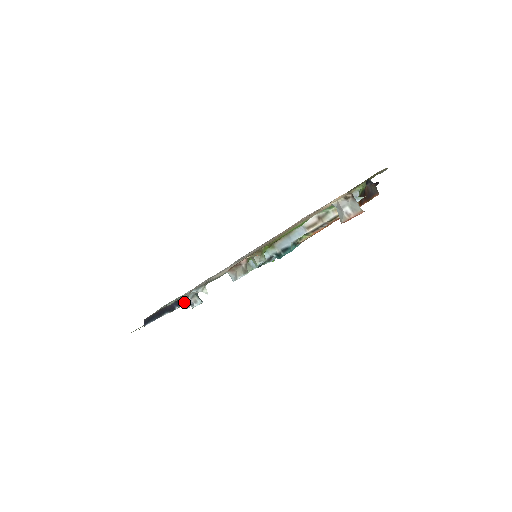
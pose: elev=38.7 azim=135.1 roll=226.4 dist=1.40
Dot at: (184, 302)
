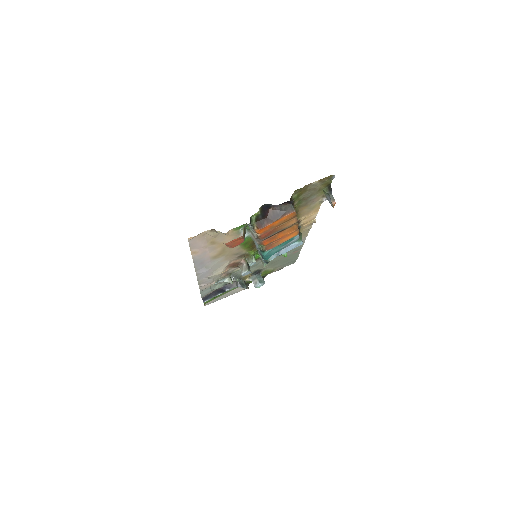
Dot at: (234, 285)
